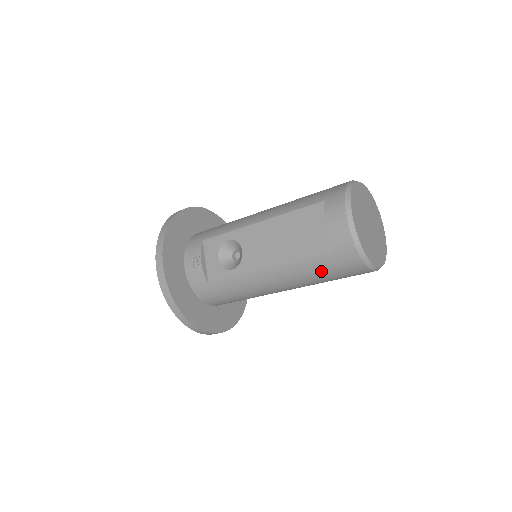
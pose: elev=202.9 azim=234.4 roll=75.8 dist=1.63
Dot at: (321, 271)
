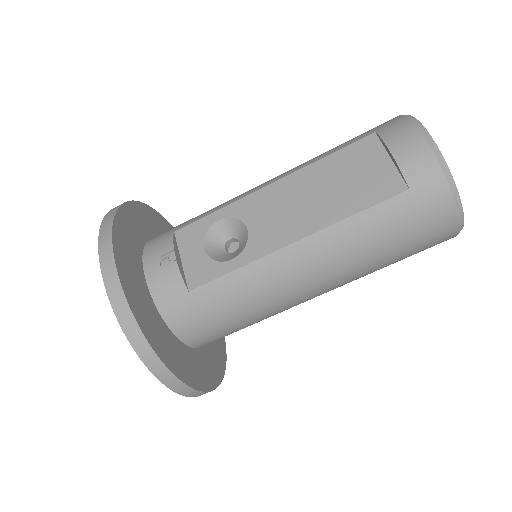
Dot at: (386, 232)
